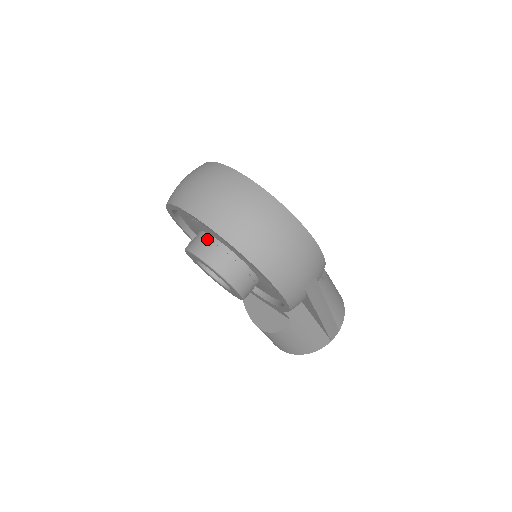
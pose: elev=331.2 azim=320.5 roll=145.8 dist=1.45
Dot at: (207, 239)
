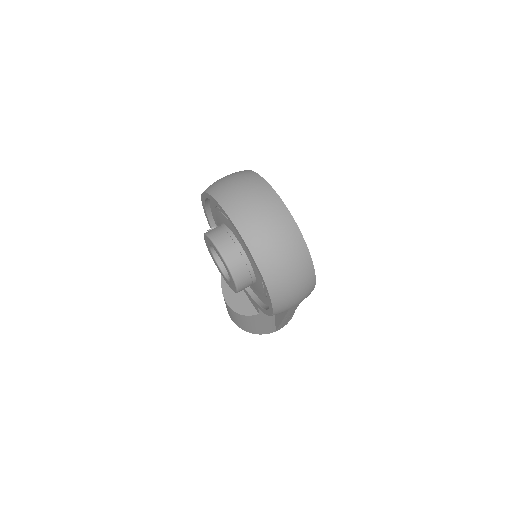
Dot at: (232, 240)
